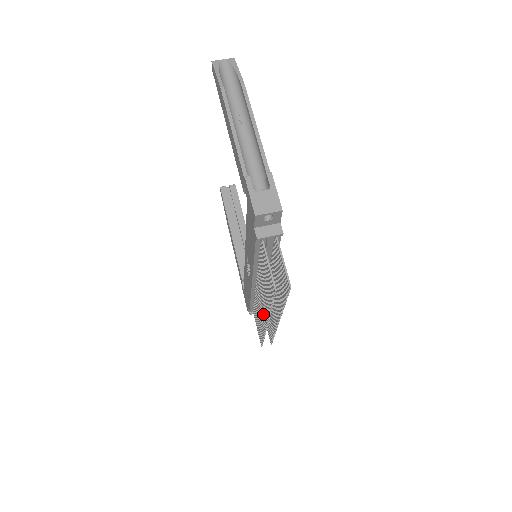
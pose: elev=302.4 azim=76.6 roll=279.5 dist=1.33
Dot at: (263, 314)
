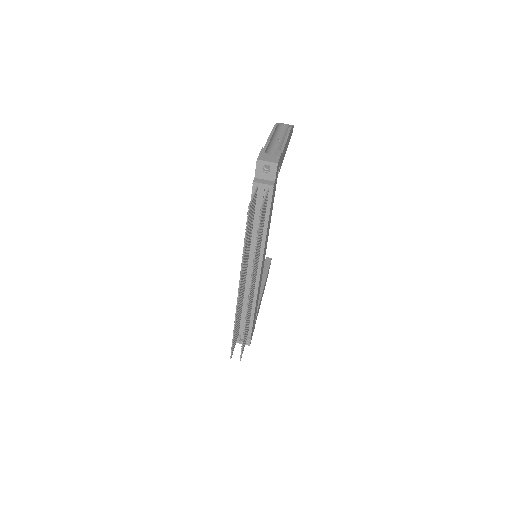
Dot at: (240, 290)
